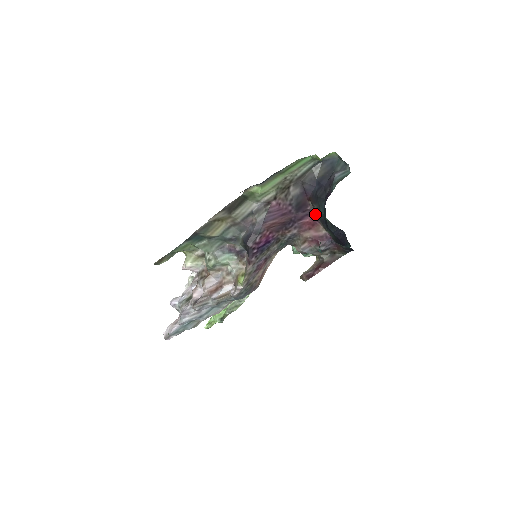
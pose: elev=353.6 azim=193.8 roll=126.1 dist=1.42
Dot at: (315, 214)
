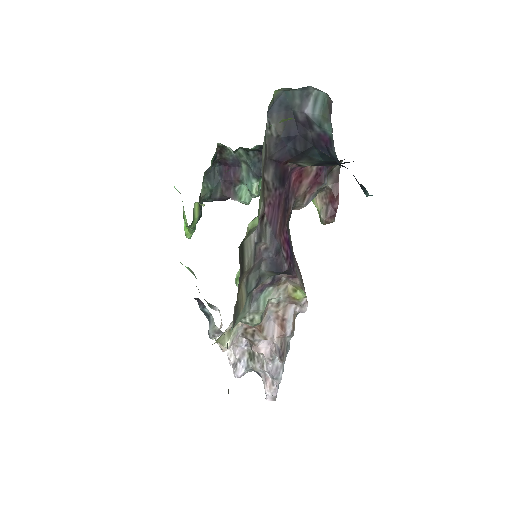
Dot at: (299, 166)
